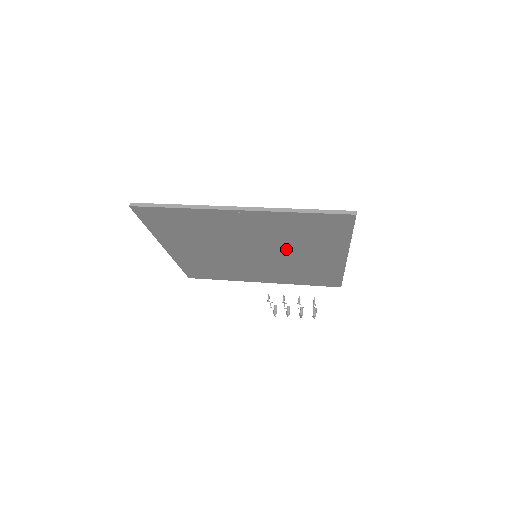
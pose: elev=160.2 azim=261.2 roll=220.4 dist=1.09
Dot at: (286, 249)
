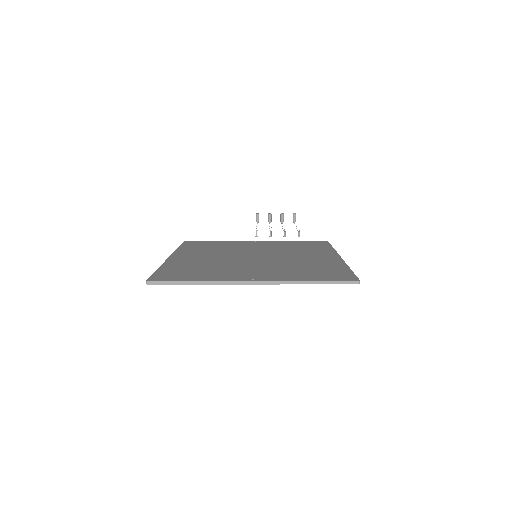
Dot at: occluded
